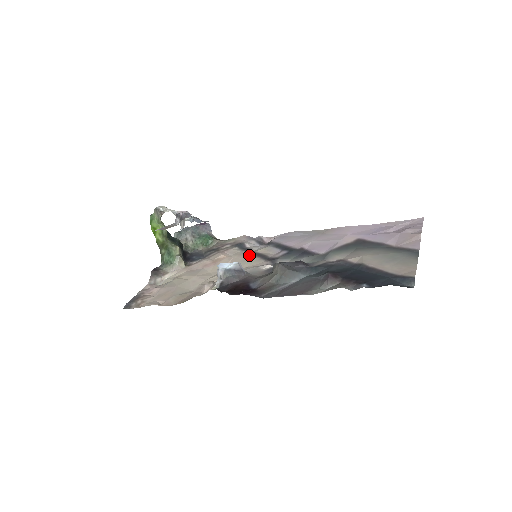
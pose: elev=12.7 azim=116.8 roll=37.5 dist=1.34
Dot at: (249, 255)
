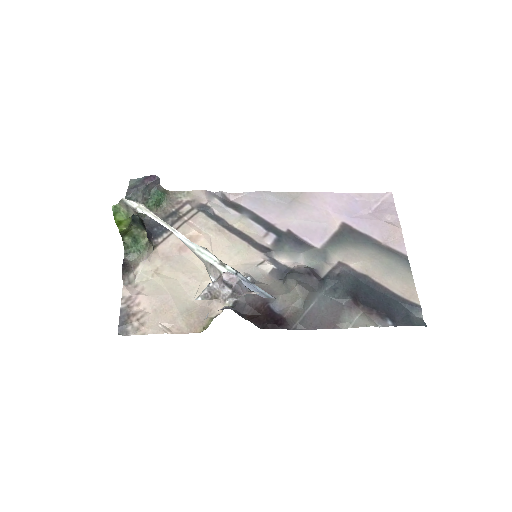
Dot at: (230, 234)
